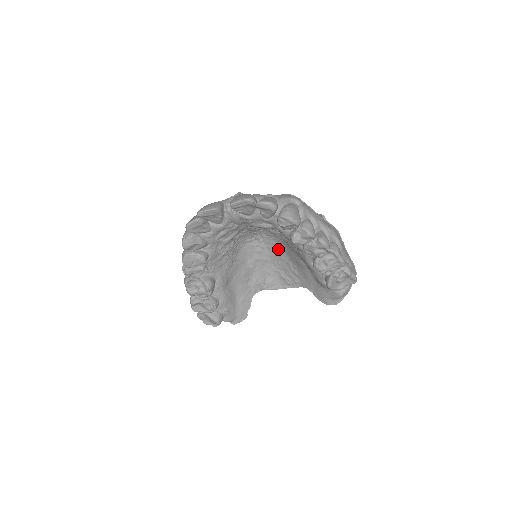
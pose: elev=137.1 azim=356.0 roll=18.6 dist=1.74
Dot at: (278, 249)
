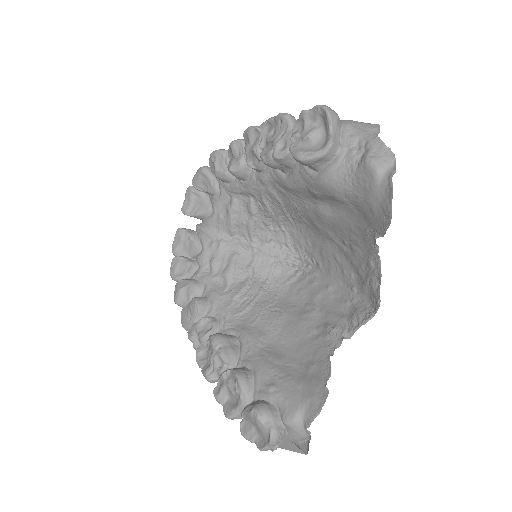
Dot at: (323, 251)
